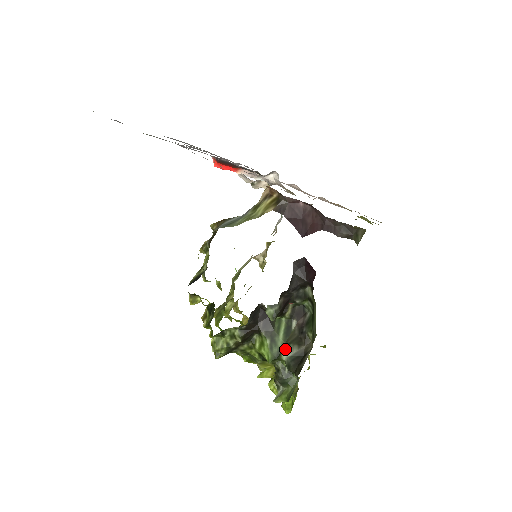
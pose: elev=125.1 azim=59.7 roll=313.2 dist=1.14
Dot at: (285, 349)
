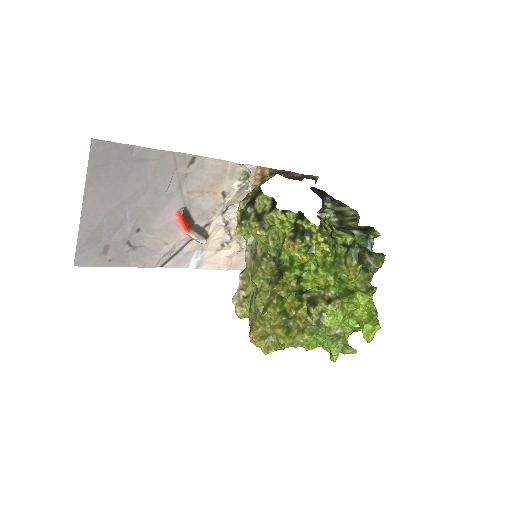
Dot at: (351, 230)
